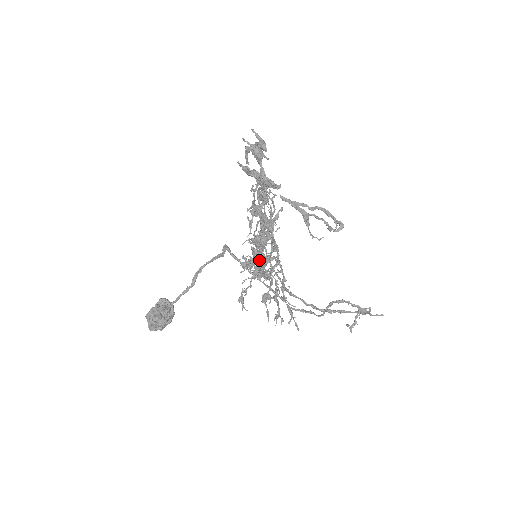
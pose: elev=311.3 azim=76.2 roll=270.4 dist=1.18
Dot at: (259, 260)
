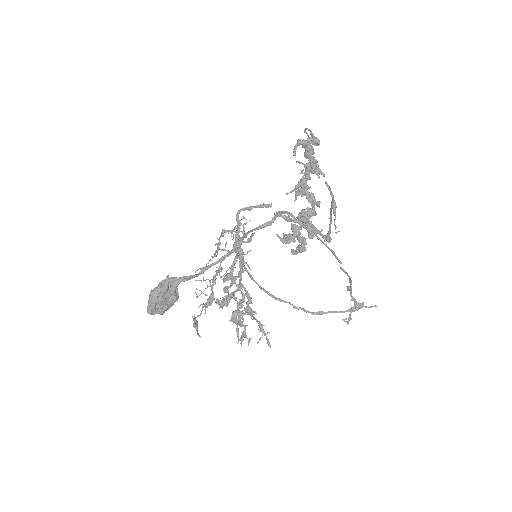
Dot at: (299, 235)
